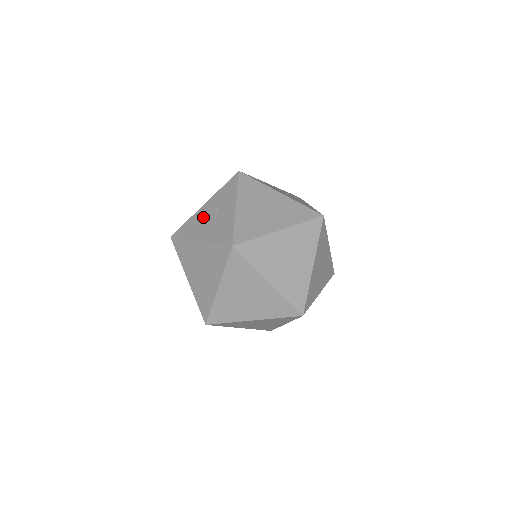
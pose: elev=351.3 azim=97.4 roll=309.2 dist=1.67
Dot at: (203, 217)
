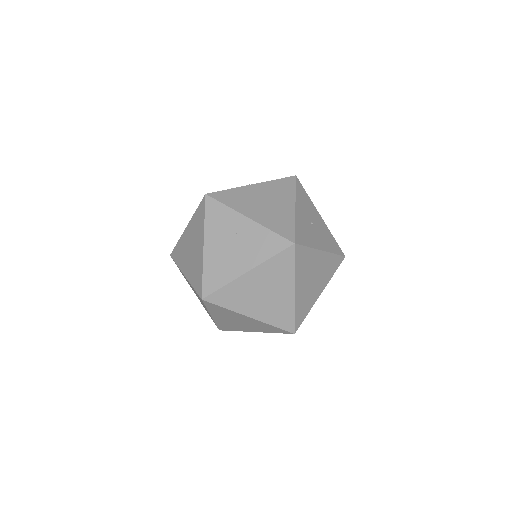
Dot at: occluded
